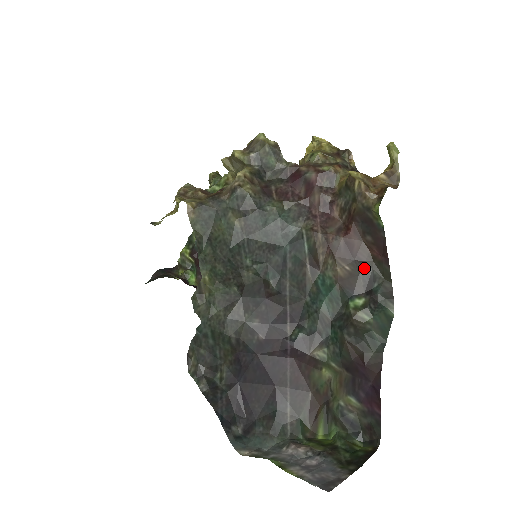
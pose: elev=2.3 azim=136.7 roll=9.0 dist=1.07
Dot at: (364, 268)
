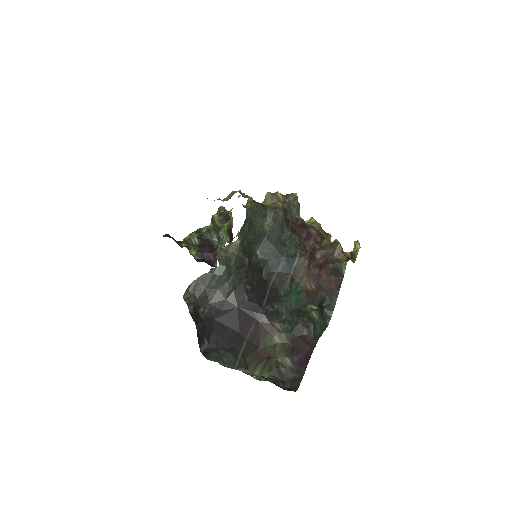
Dot at: (323, 292)
